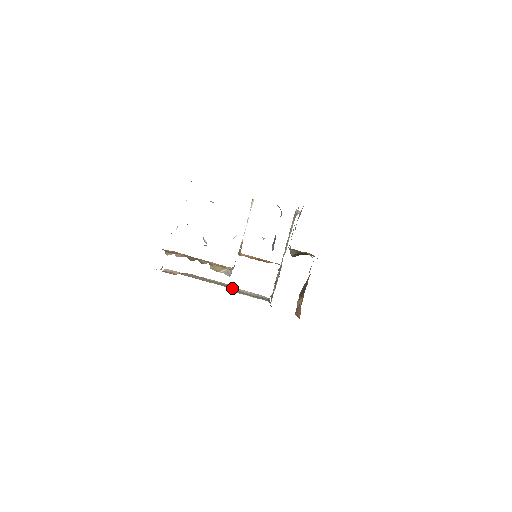
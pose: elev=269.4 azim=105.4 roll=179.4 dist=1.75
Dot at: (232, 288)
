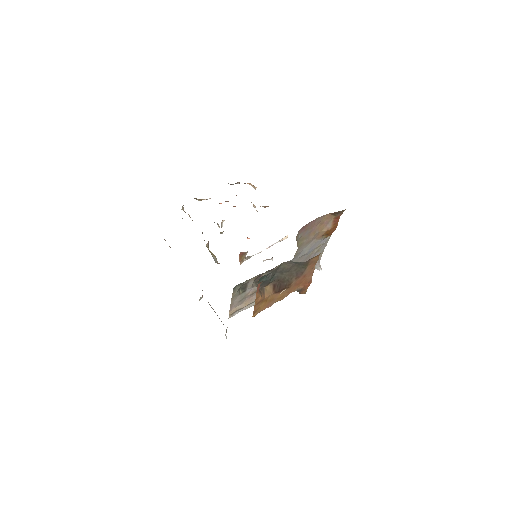
Dot at: occluded
